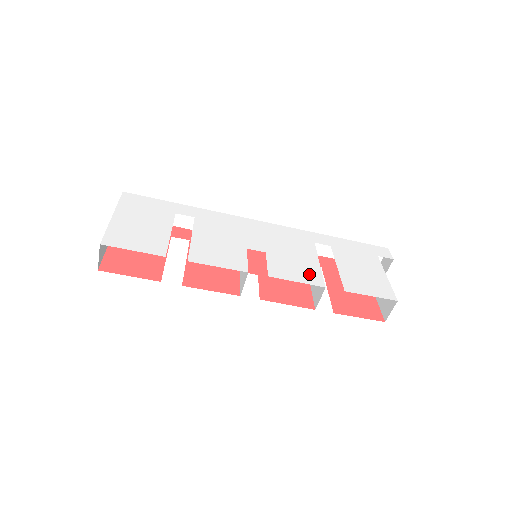
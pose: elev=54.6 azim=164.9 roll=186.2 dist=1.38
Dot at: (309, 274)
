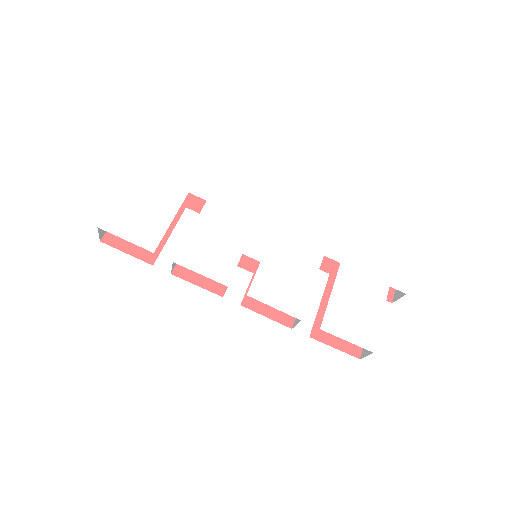
Dot at: (293, 299)
